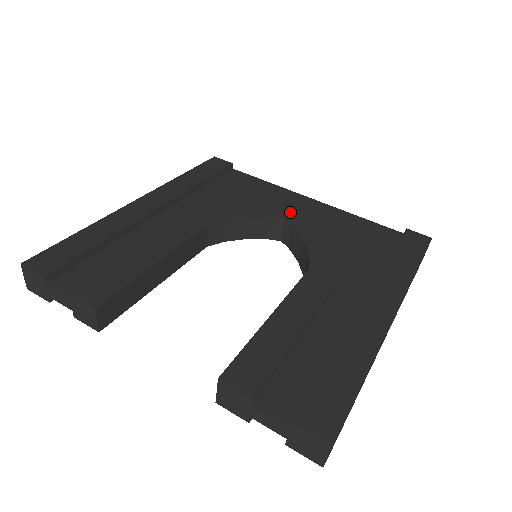
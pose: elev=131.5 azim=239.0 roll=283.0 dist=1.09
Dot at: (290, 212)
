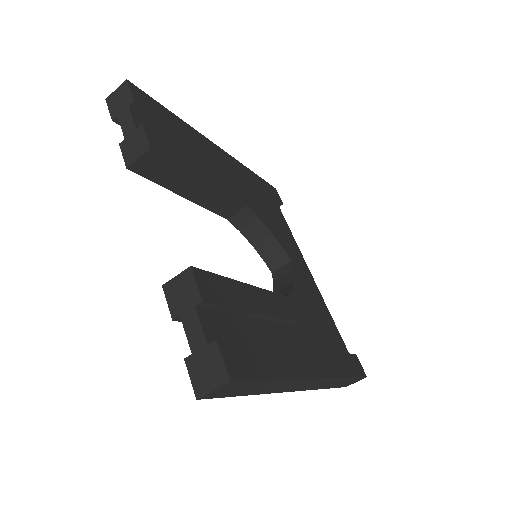
Dot at: (297, 262)
